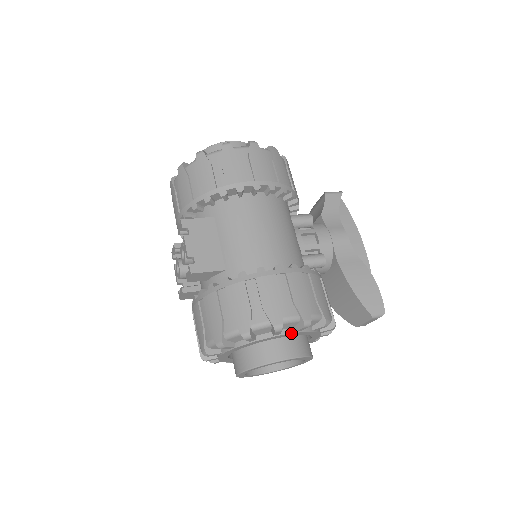
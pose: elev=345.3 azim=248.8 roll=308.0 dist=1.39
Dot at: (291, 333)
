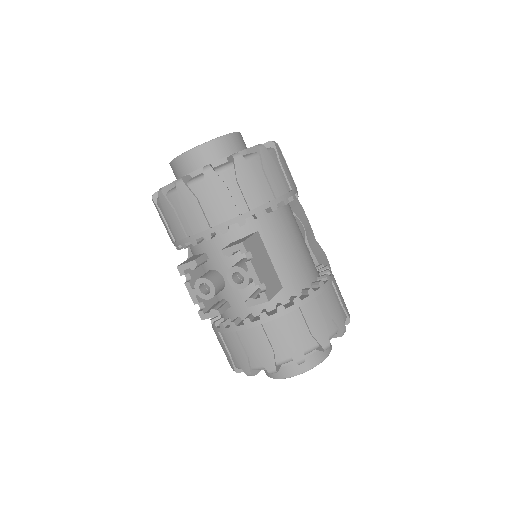
Dot at: occluded
